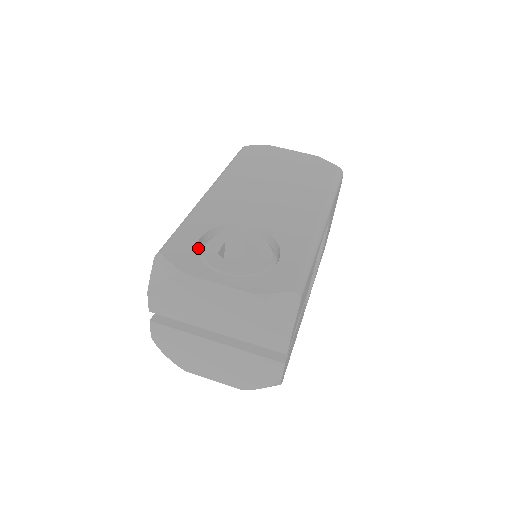
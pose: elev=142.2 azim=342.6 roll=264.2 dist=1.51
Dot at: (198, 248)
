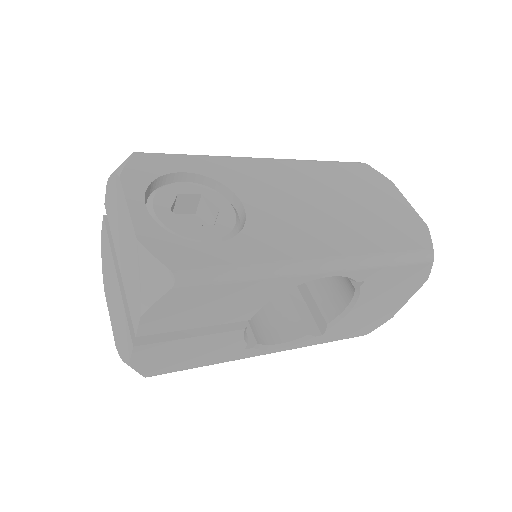
Dot at: (176, 180)
